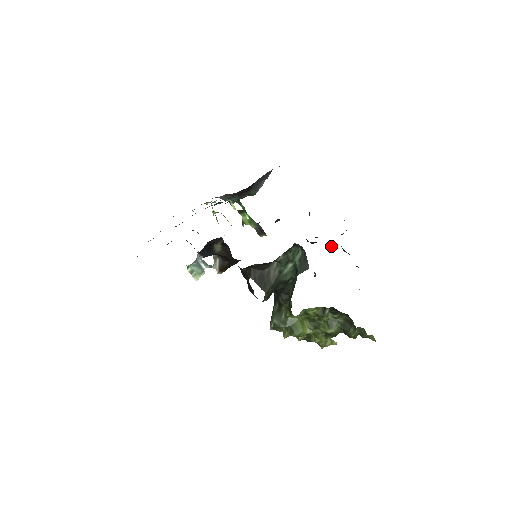
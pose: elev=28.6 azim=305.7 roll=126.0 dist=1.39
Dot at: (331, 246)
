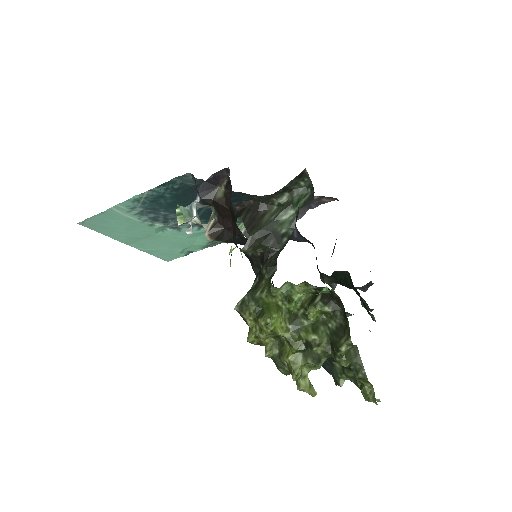
Dot at: (347, 280)
